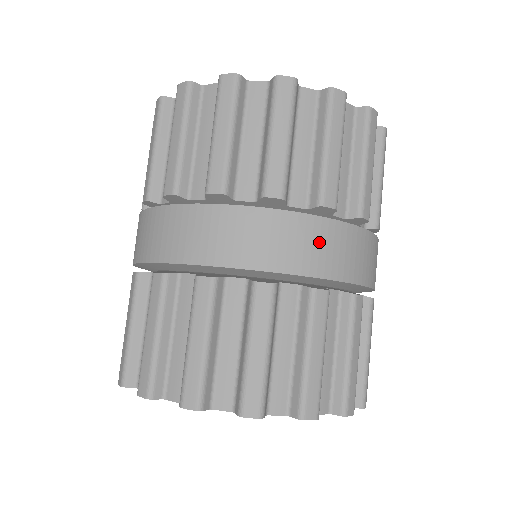
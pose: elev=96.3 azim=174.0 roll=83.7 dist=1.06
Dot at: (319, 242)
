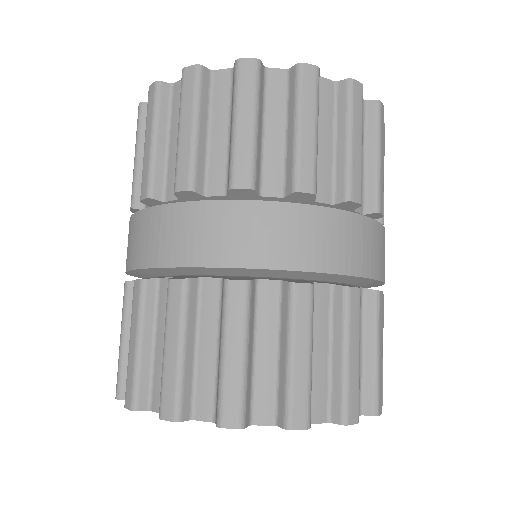
Dot at: (172, 230)
